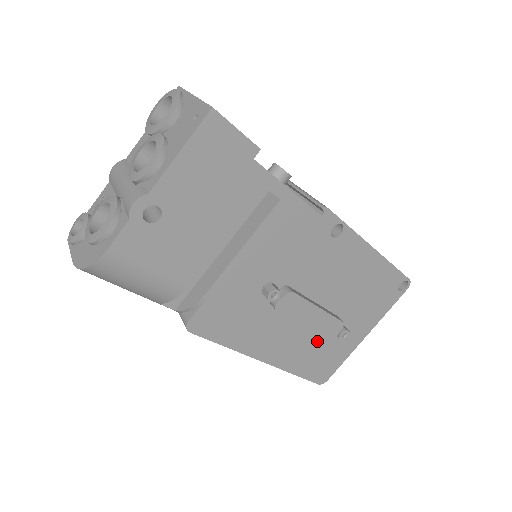
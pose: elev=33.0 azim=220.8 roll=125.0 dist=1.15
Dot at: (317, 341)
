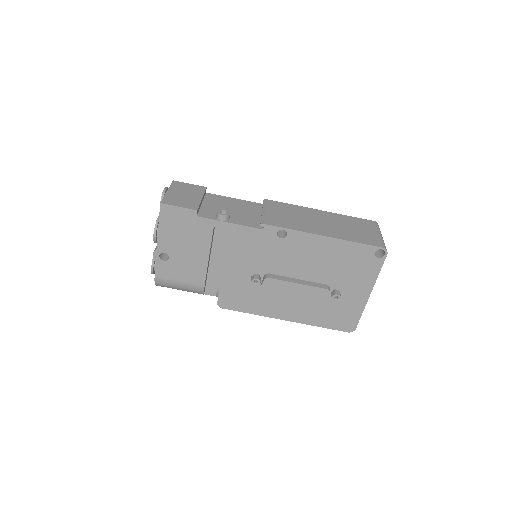
Dot at: (322, 303)
